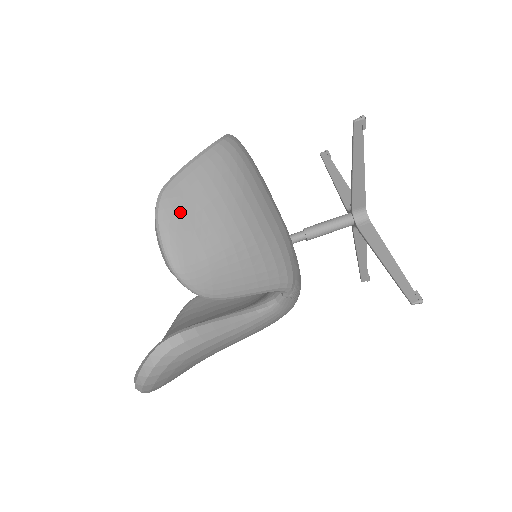
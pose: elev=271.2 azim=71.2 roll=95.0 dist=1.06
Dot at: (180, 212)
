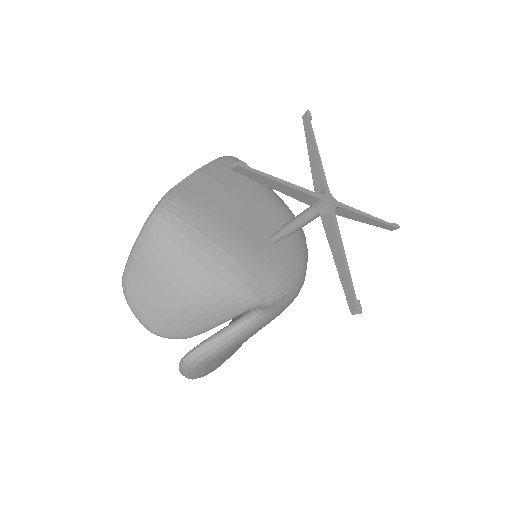
Dot at: (136, 293)
